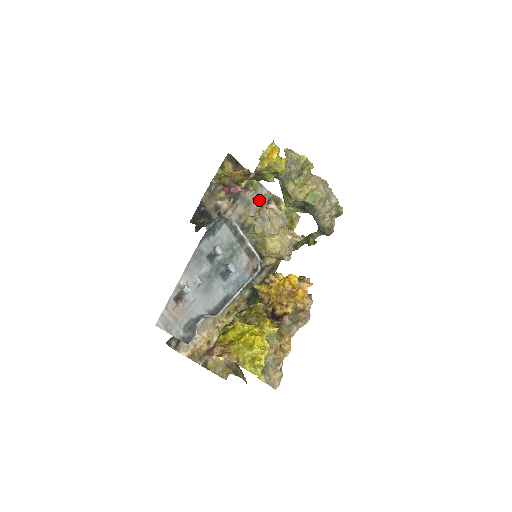
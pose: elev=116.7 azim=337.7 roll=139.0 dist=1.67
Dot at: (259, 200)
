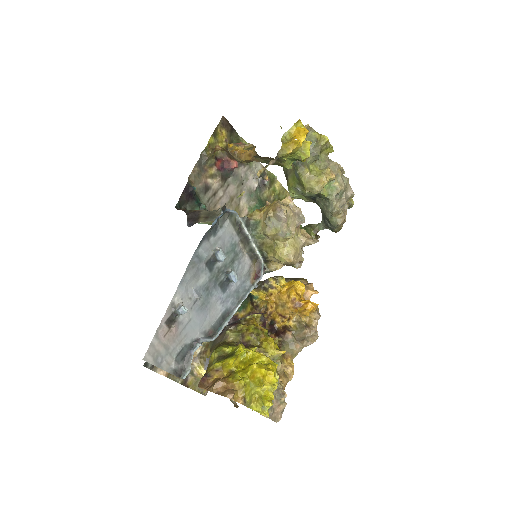
Dot at: occluded
